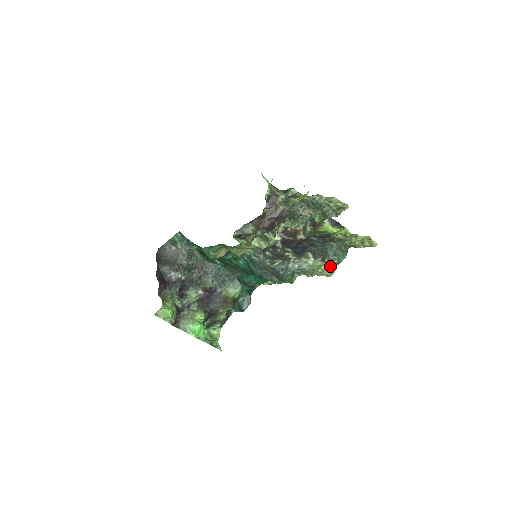
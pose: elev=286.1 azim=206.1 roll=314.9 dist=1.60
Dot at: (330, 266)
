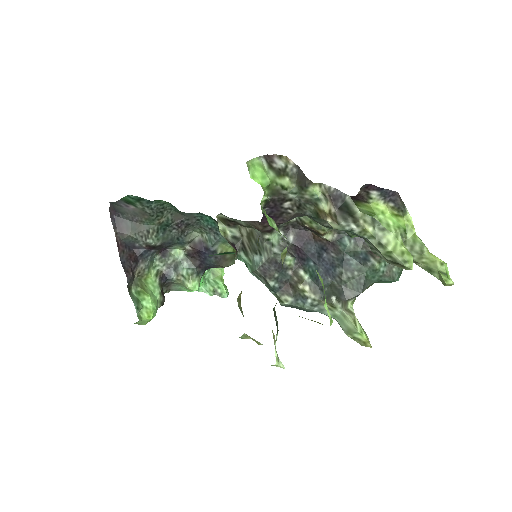
Dot at: (366, 338)
